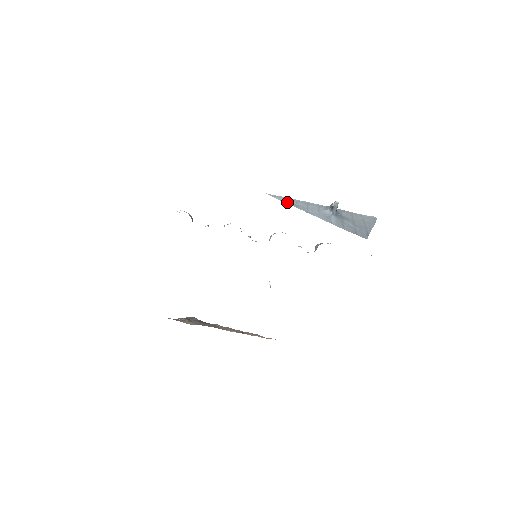
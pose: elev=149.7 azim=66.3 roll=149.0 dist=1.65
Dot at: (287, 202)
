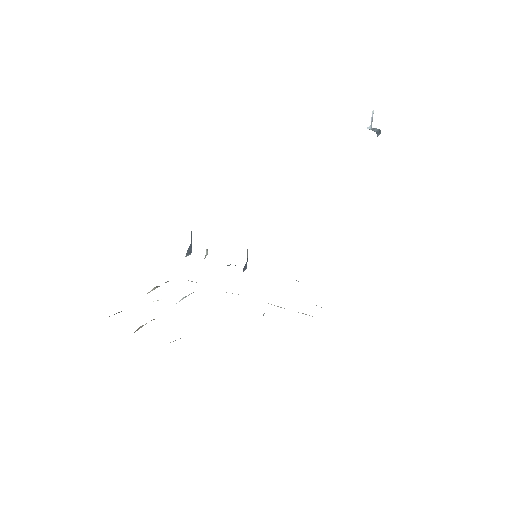
Dot at: occluded
